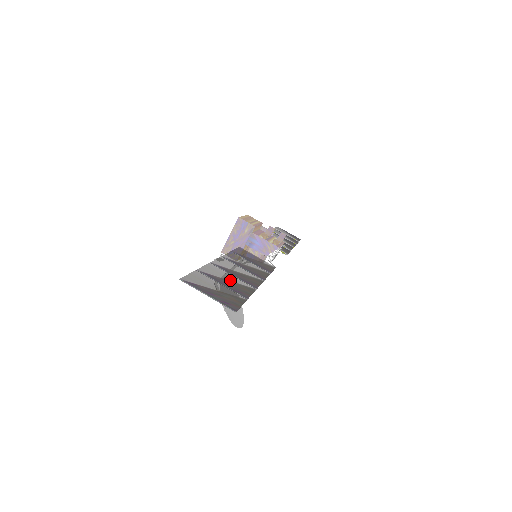
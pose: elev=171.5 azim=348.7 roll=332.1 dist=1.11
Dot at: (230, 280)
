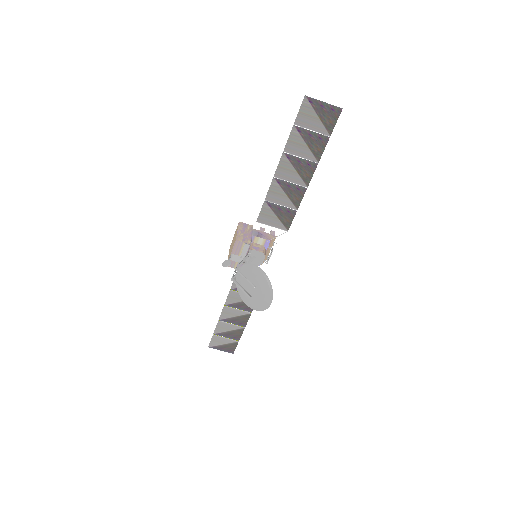
Dot at: (307, 146)
